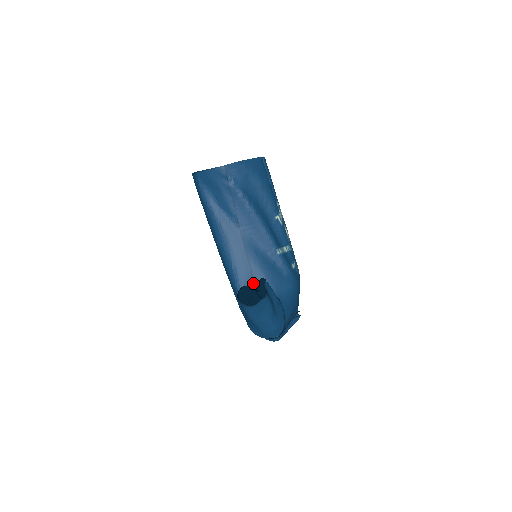
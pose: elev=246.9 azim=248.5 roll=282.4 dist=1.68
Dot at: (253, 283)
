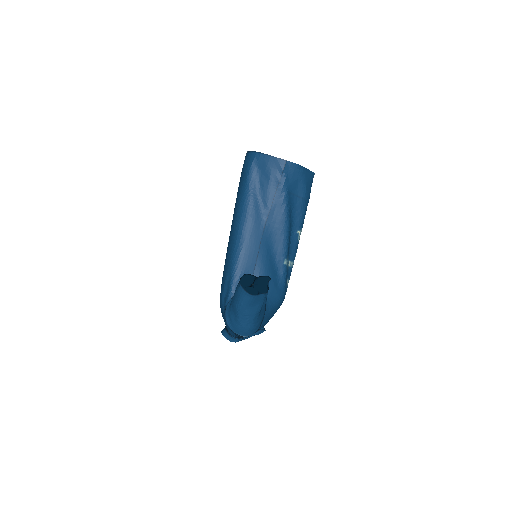
Dot at: occluded
